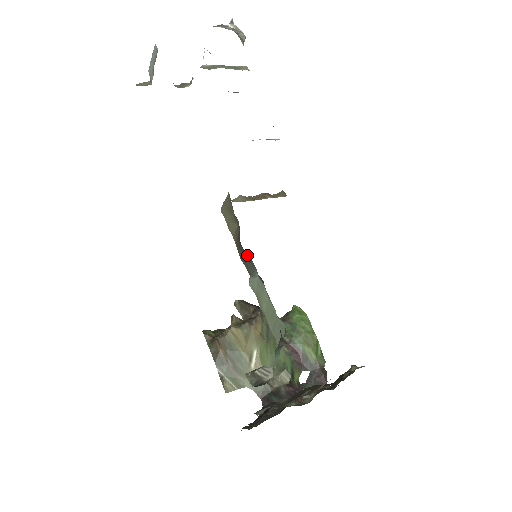
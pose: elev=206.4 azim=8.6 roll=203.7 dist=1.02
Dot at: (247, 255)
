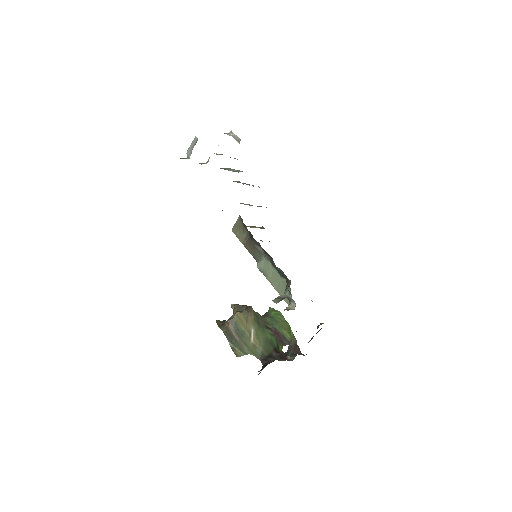
Dot at: (258, 245)
